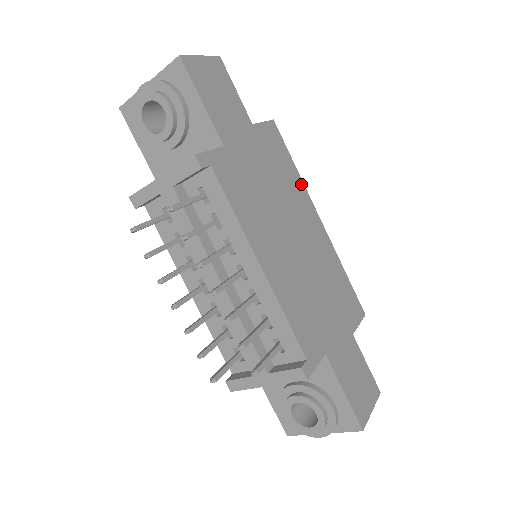
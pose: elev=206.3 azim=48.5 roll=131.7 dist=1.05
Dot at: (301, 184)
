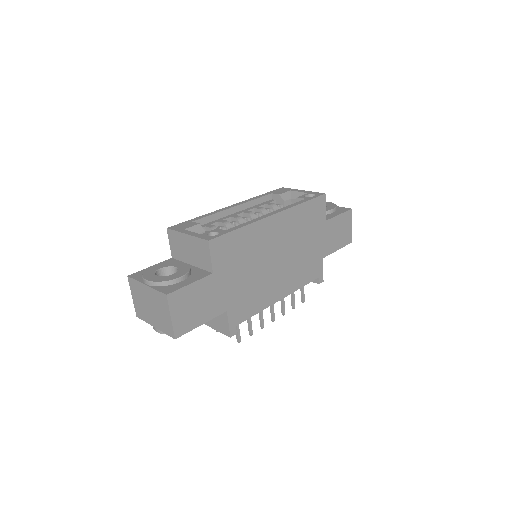
Dot at: (251, 227)
